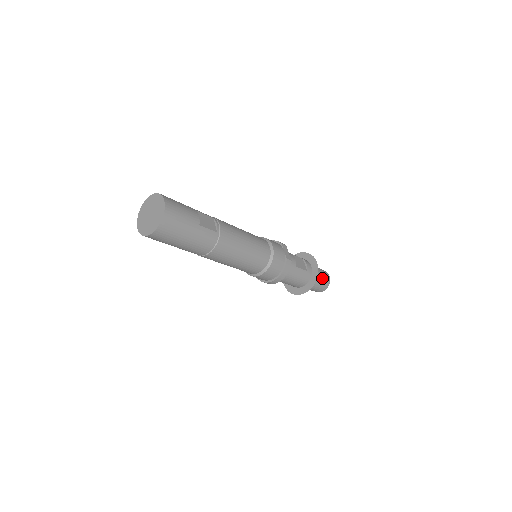
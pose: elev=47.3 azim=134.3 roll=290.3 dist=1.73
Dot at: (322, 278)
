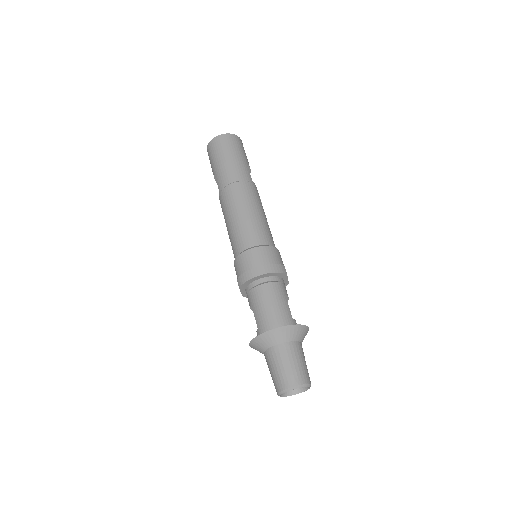
Dot at: (302, 360)
